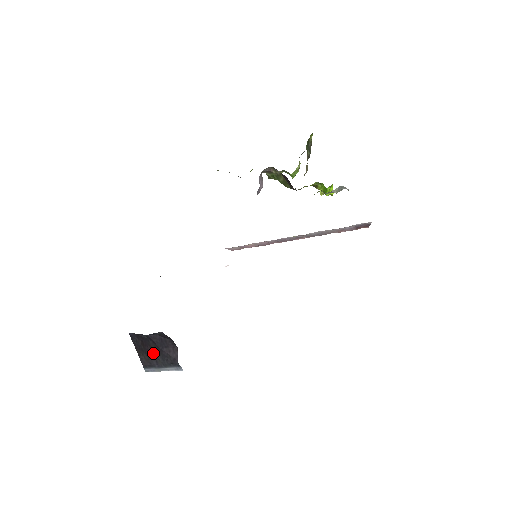
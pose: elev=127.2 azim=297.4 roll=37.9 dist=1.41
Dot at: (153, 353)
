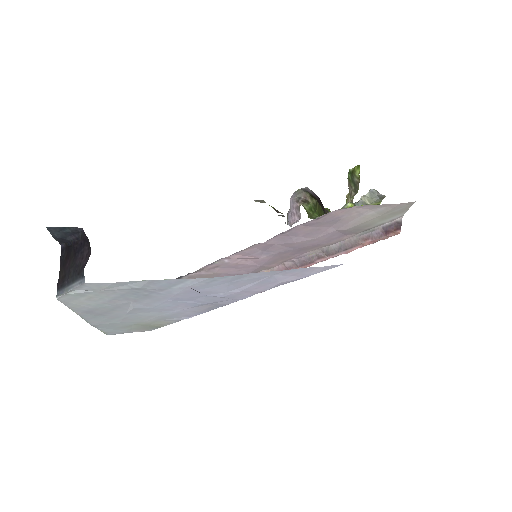
Dot at: (69, 265)
